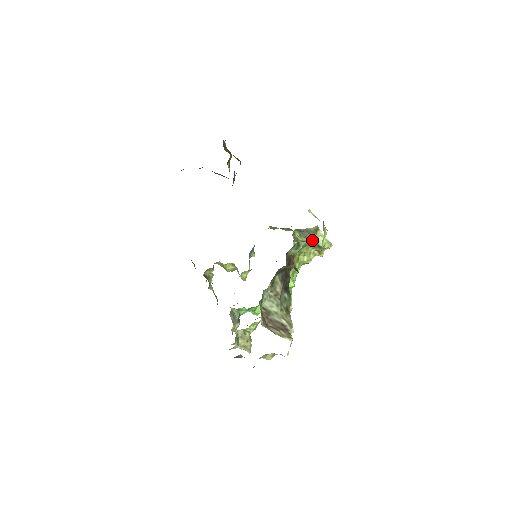
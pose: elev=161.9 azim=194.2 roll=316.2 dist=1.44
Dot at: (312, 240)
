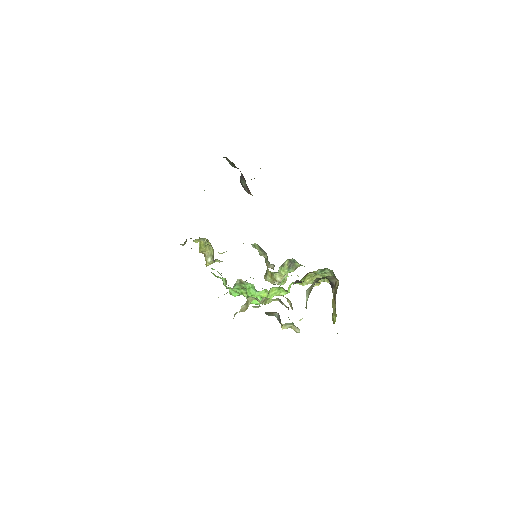
Dot at: (288, 272)
